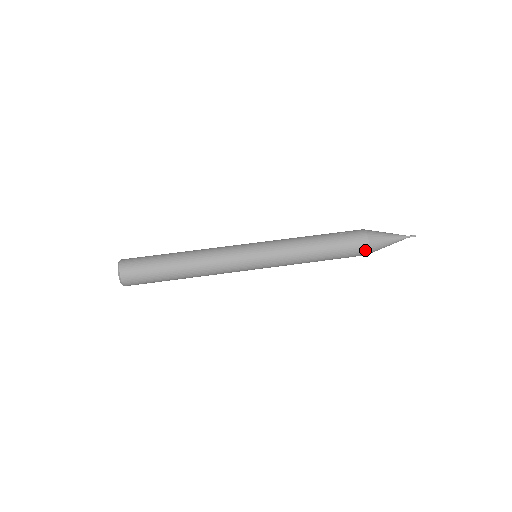
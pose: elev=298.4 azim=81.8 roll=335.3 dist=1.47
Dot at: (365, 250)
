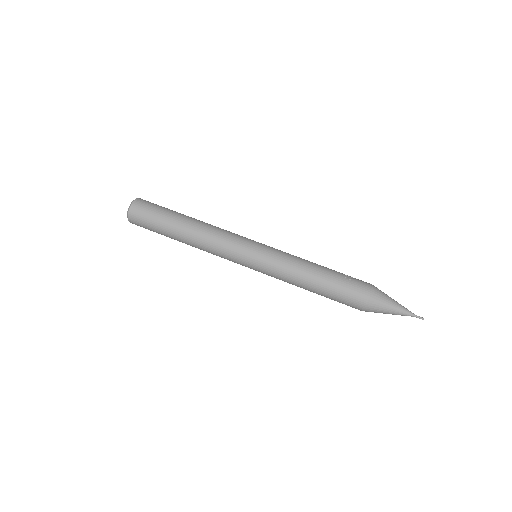
Dot at: (362, 303)
